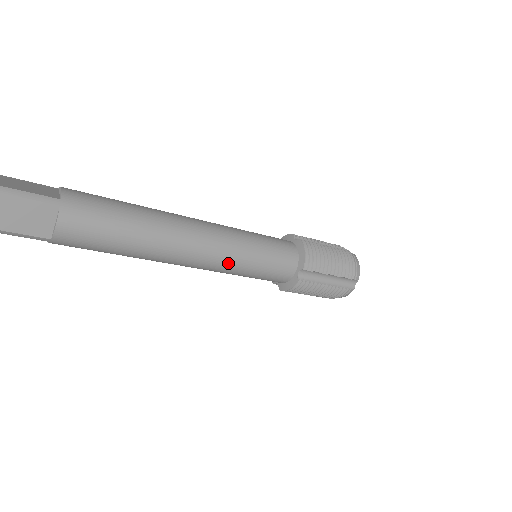
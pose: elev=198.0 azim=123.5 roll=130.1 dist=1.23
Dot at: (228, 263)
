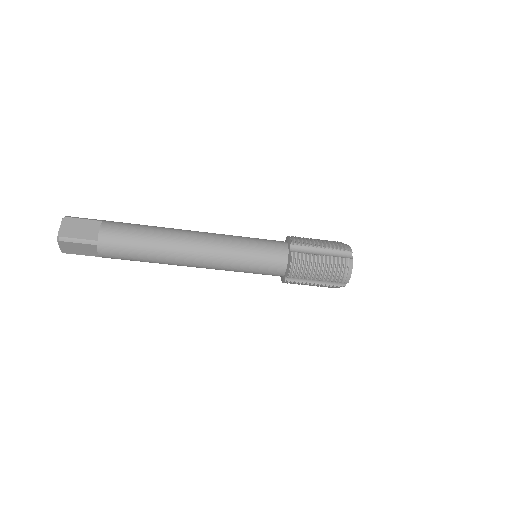
Dot at: (227, 247)
